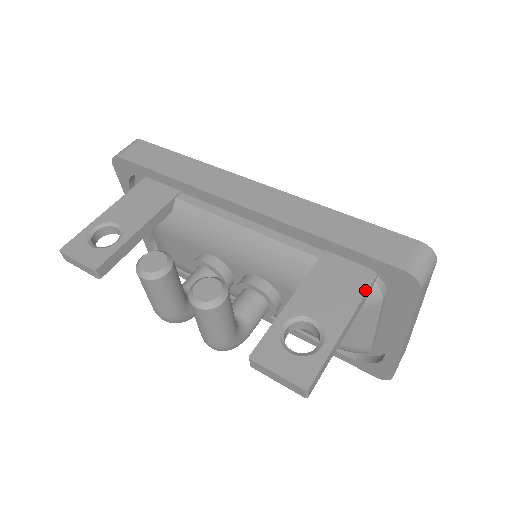
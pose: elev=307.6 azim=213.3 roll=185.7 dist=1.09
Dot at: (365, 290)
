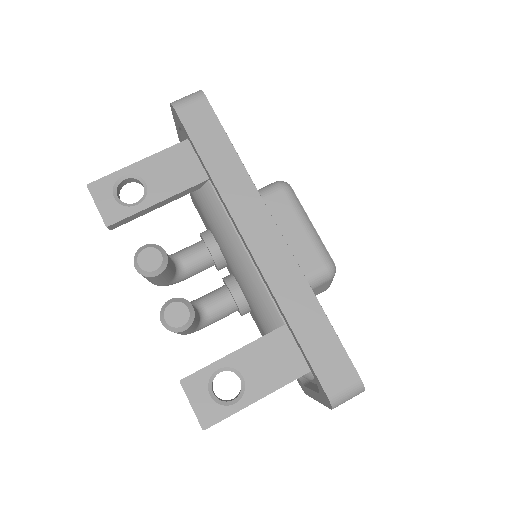
Dot at: (297, 377)
